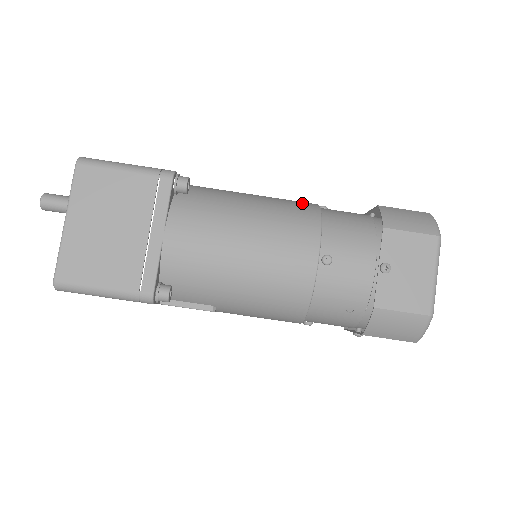
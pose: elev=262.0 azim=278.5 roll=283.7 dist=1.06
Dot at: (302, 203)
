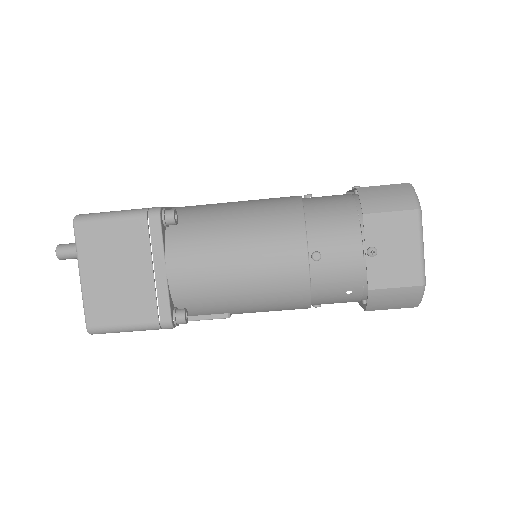
Dot at: (285, 202)
